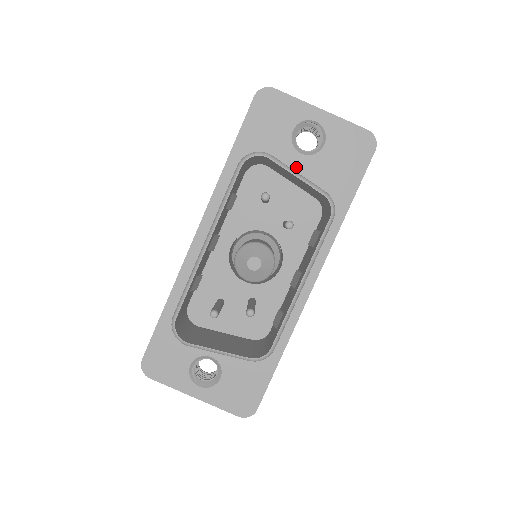
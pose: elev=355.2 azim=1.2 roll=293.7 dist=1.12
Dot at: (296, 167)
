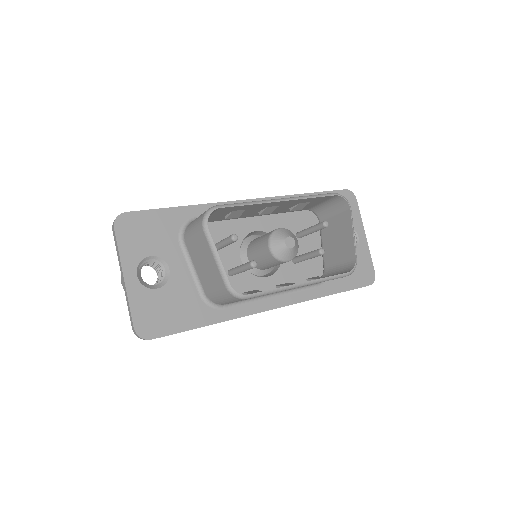
Dot at: occluded
